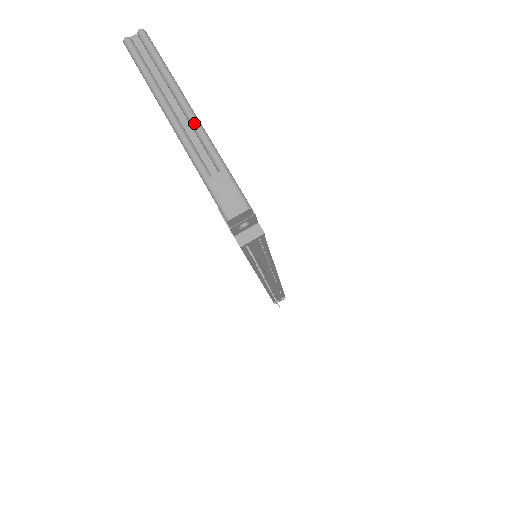
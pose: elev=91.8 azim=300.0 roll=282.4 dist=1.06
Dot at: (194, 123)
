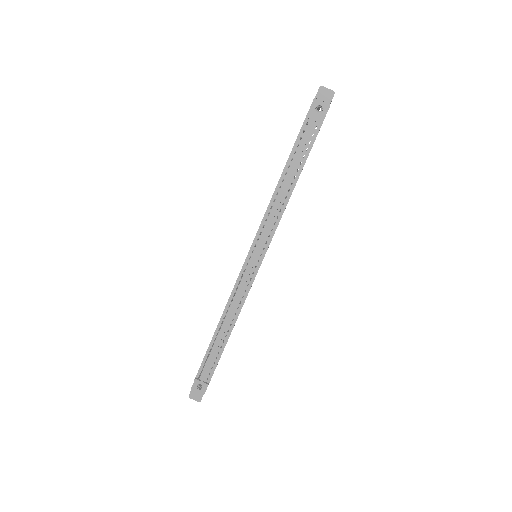
Dot at: occluded
